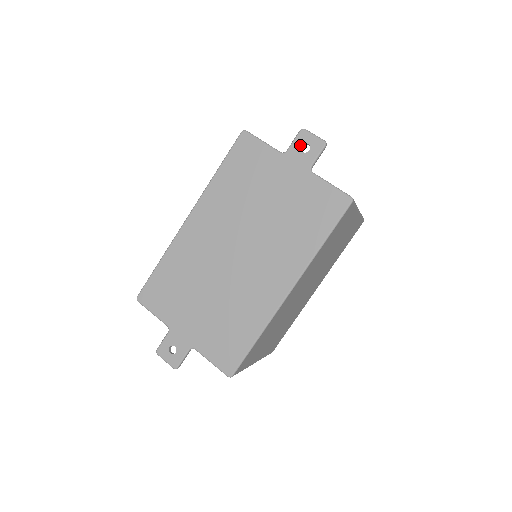
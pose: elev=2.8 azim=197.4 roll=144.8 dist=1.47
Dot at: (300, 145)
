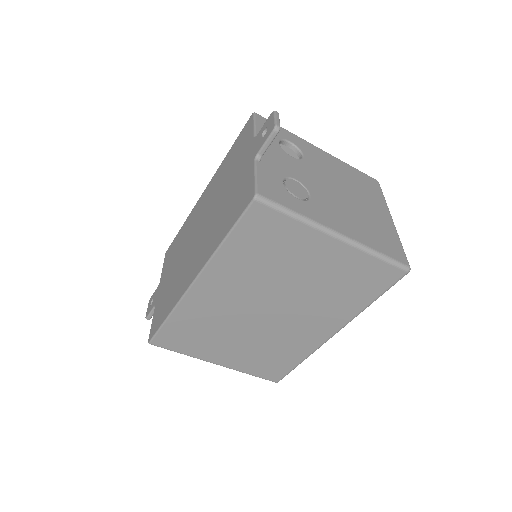
Dot at: (264, 129)
